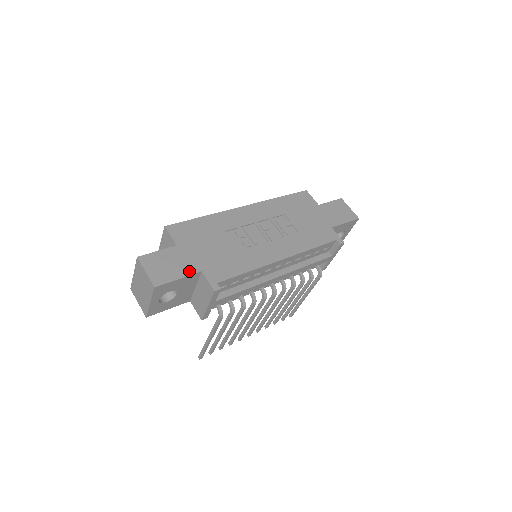
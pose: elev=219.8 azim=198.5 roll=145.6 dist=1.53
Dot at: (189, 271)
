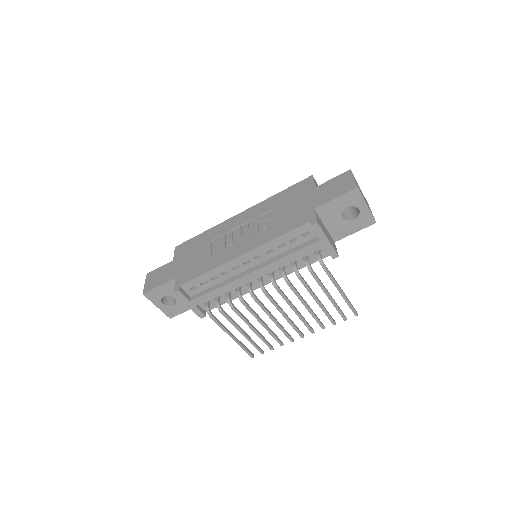
Dot at: (168, 279)
